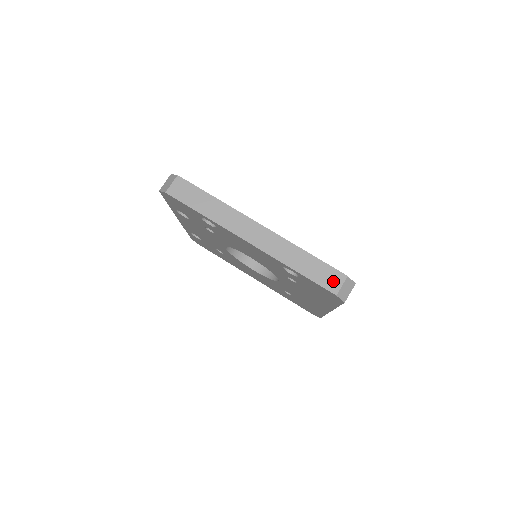
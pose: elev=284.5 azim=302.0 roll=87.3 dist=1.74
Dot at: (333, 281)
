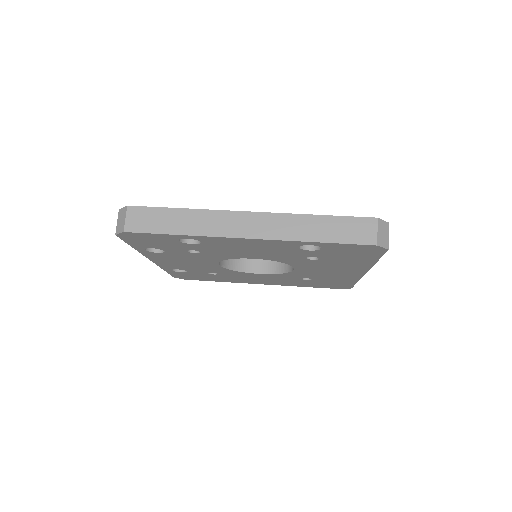
Dot at: (365, 232)
